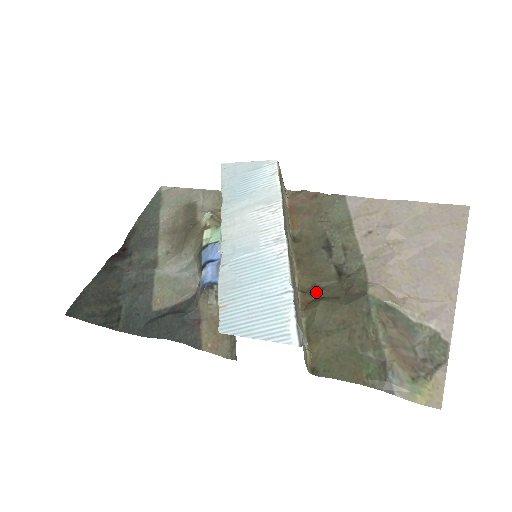
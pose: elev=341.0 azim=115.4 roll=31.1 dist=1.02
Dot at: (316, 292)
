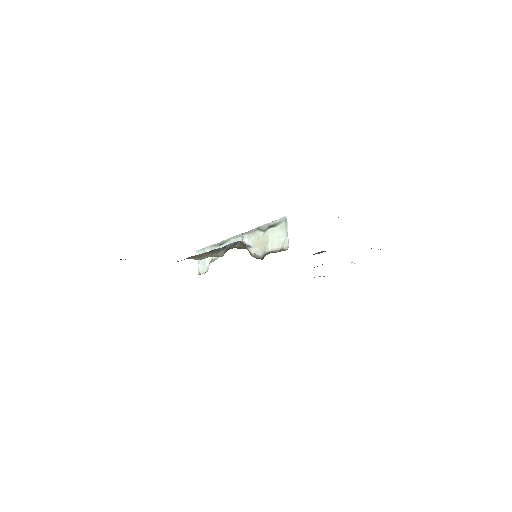
Dot at: occluded
